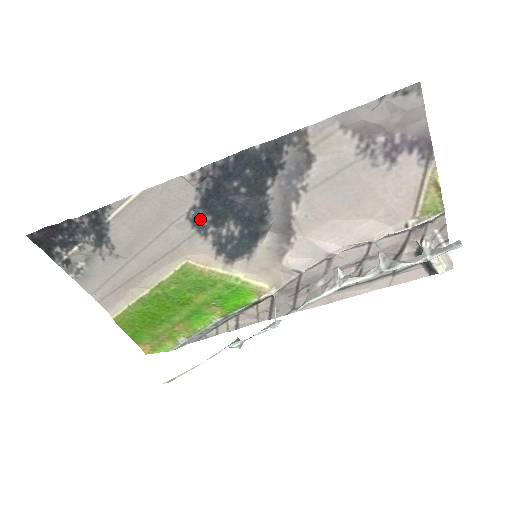
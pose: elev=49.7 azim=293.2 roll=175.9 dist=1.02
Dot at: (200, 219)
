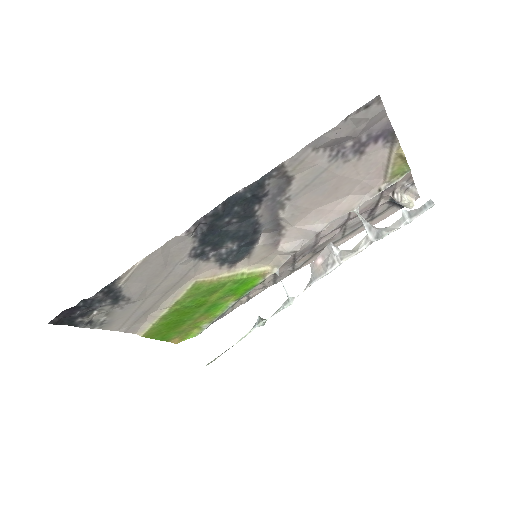
Dot at: (201, 252)
